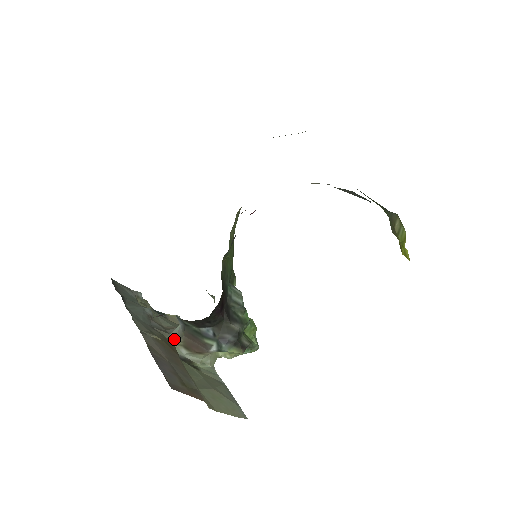
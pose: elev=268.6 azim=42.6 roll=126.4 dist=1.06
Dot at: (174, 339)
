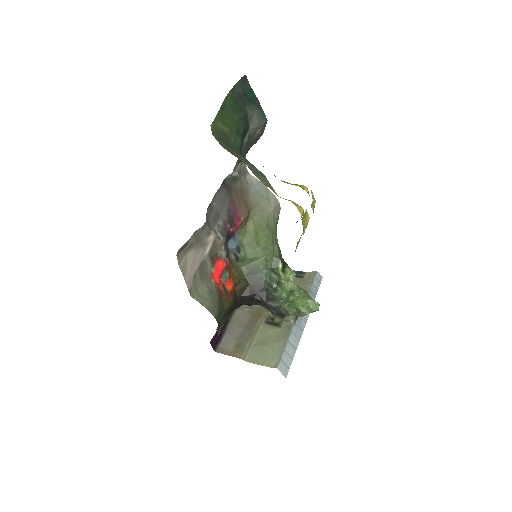
Dot at: occluded
